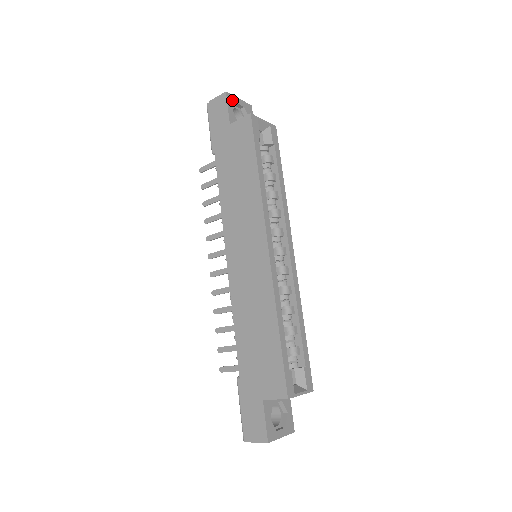
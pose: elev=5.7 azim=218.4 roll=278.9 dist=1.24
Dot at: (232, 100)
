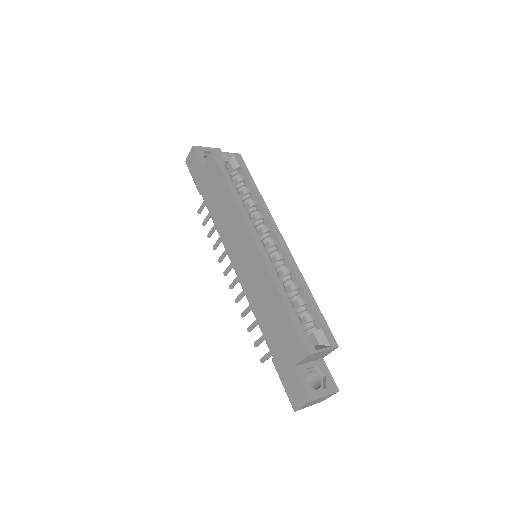
Dot at: (200, 150)
